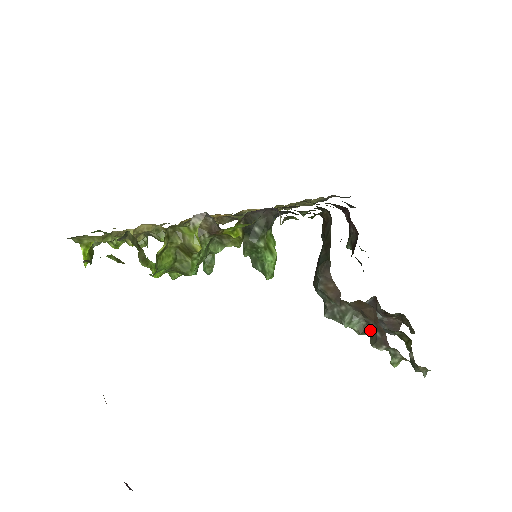
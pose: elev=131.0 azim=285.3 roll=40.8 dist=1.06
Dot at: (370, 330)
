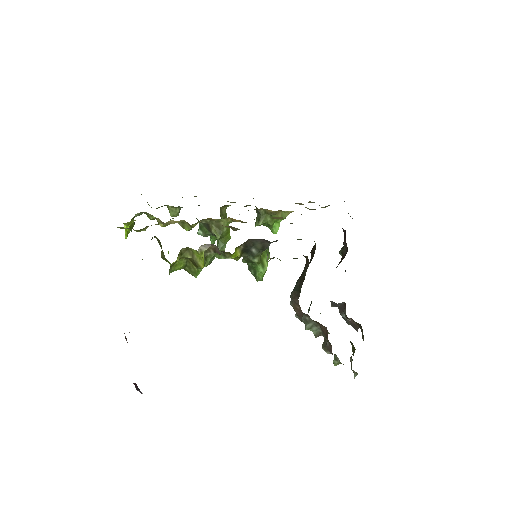
Dot at: (324, 337)
